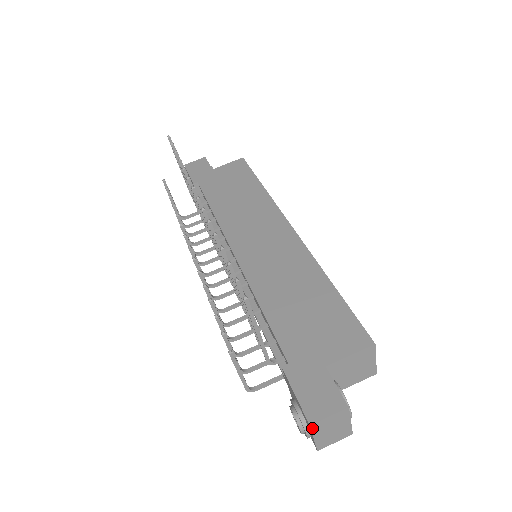
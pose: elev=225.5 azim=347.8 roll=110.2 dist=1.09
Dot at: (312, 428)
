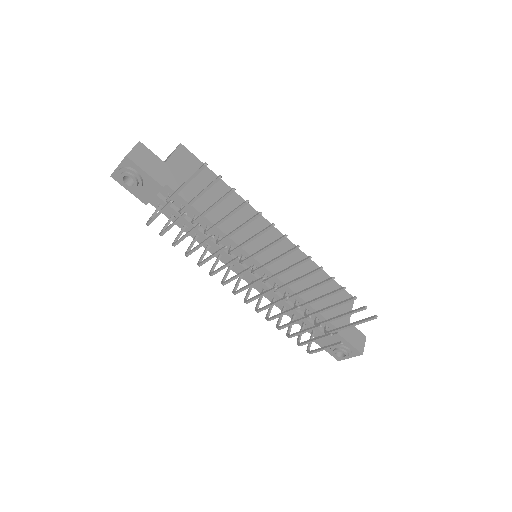
Dot at: occluded
